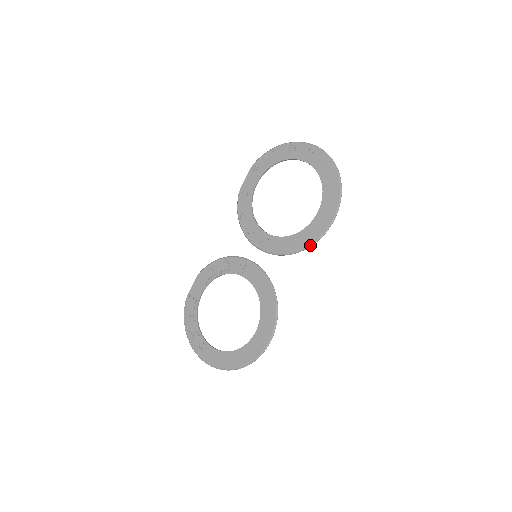
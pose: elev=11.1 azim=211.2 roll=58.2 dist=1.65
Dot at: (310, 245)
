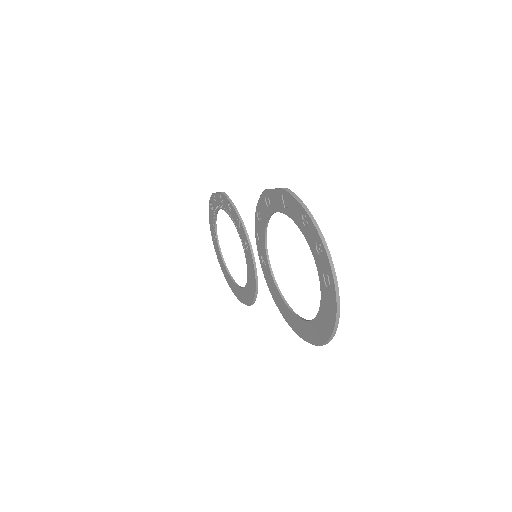
Dot at: (285, 320)
